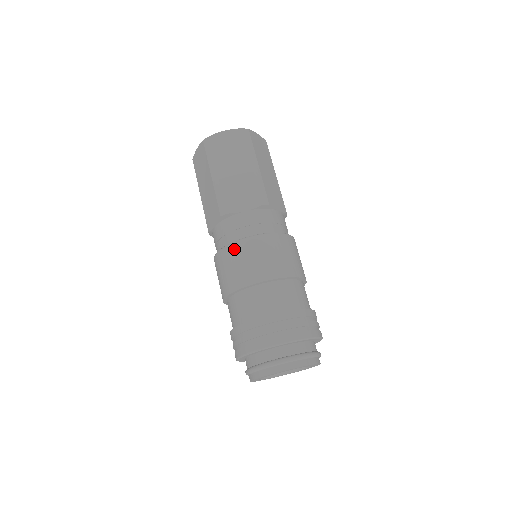
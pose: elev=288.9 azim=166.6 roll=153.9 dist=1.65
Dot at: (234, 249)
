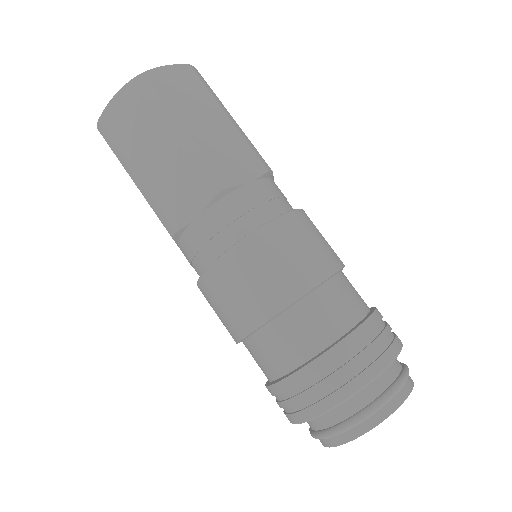
Dot at: (263, 240)
